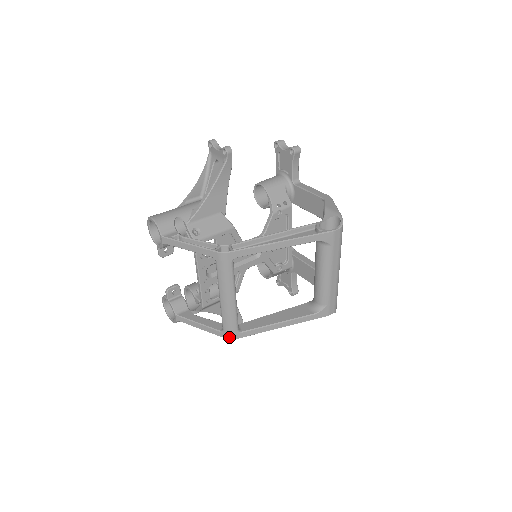
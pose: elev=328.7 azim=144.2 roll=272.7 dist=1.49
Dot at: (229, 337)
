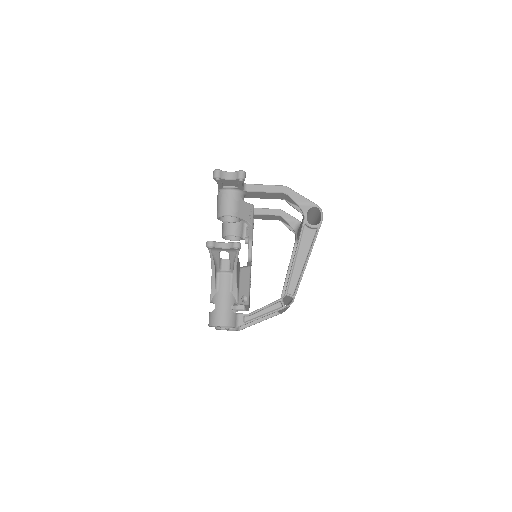
Dot at: occluded
